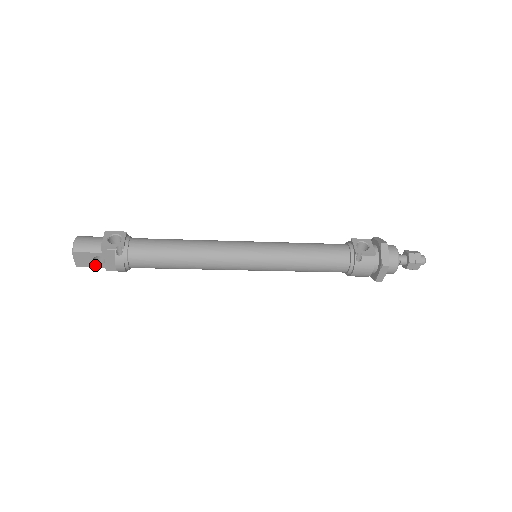
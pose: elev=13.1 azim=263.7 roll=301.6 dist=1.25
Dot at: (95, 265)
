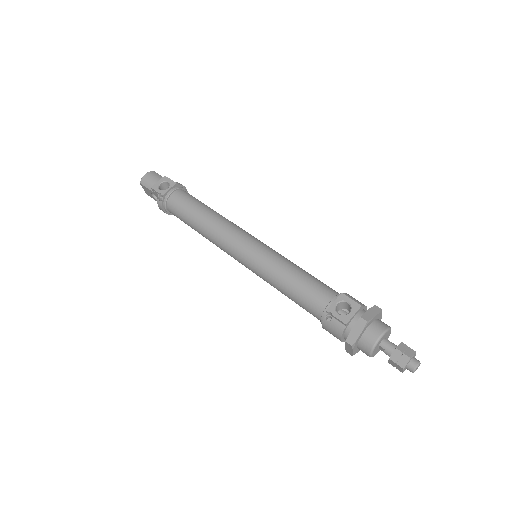
Dot at: (155, 199)
